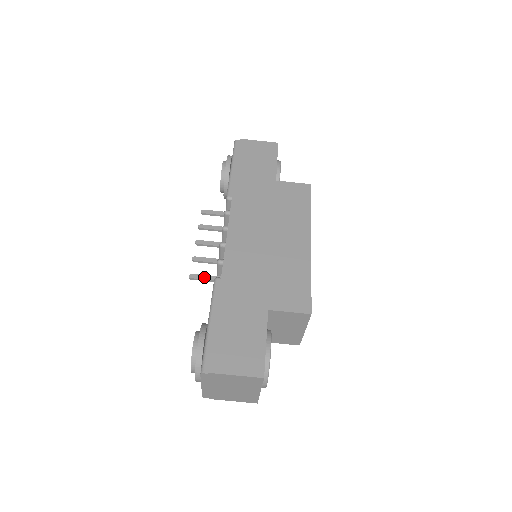
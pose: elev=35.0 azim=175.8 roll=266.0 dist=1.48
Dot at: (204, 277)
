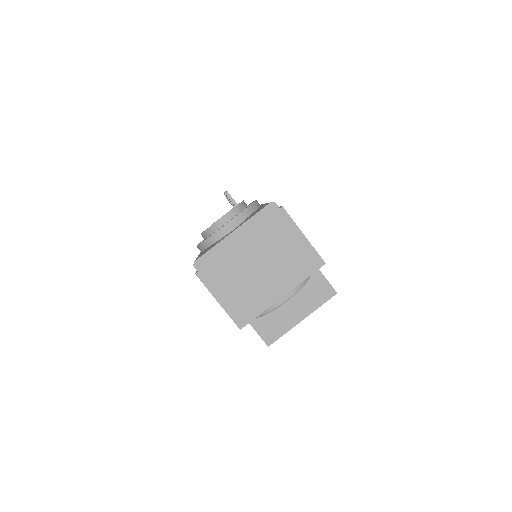
Dot at: occluded
